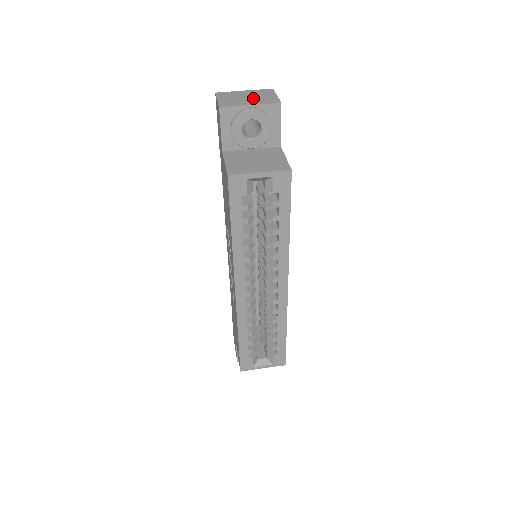
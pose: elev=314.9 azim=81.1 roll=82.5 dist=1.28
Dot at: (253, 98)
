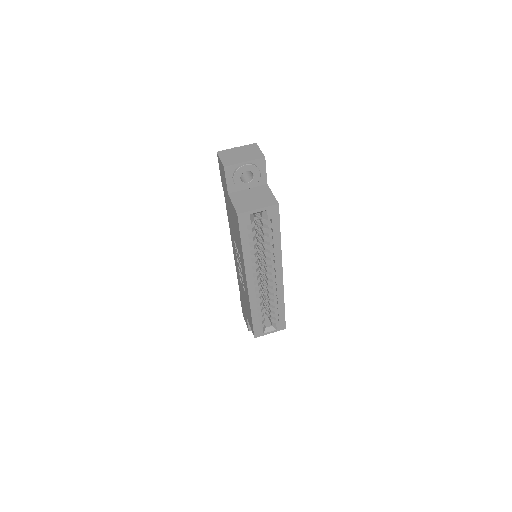
Dot at: (245, 155)
